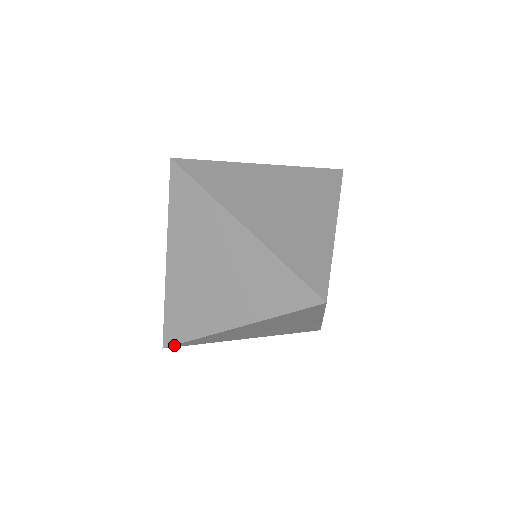
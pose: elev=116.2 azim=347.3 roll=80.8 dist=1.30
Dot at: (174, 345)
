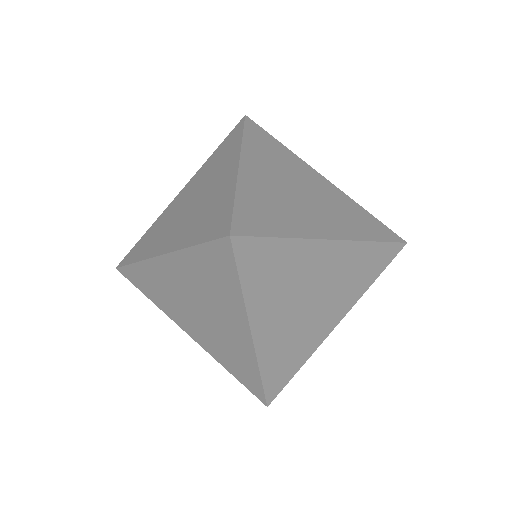
Dot at: (123, 267)
